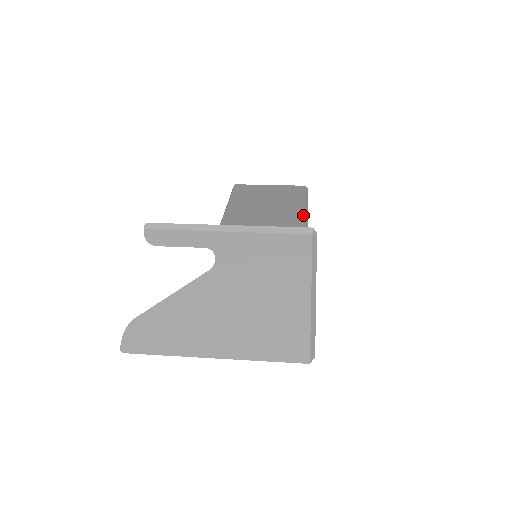
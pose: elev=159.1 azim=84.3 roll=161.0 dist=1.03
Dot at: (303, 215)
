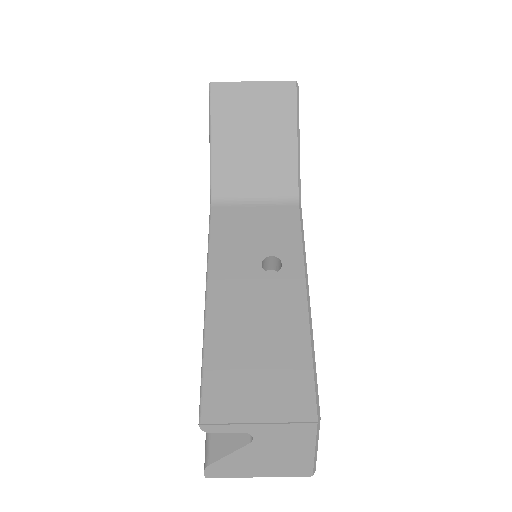
Dot at: (295, 159)
